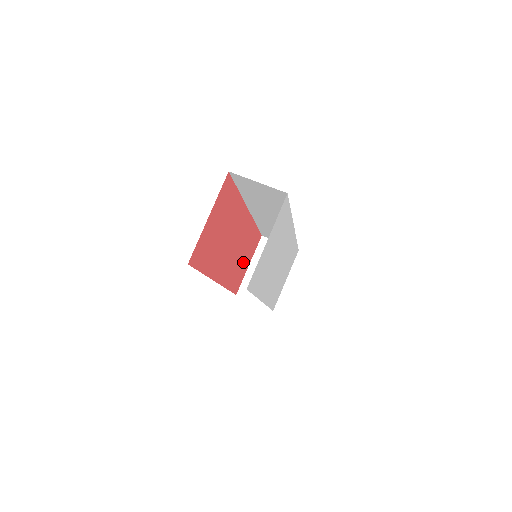
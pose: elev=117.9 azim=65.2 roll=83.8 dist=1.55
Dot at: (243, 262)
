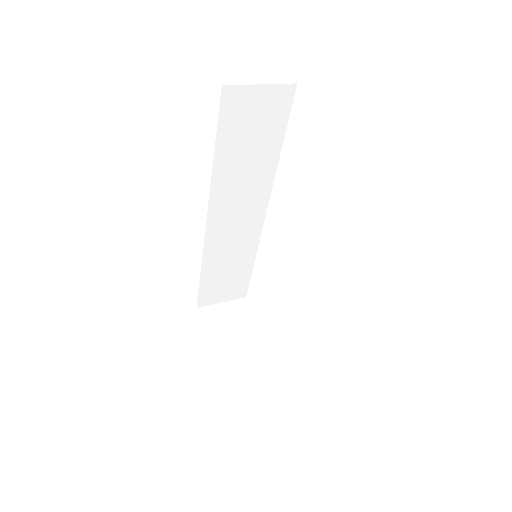
Dot at: occluded
